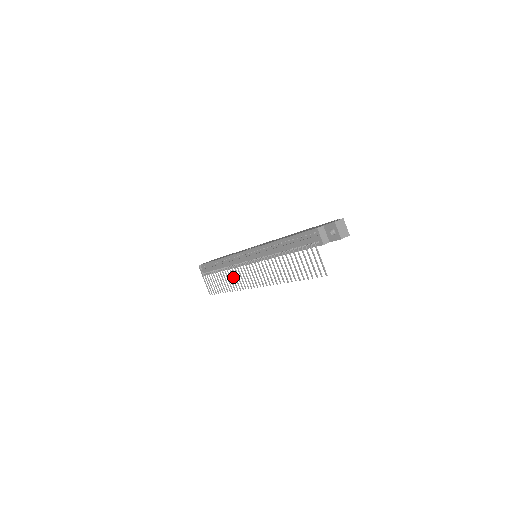
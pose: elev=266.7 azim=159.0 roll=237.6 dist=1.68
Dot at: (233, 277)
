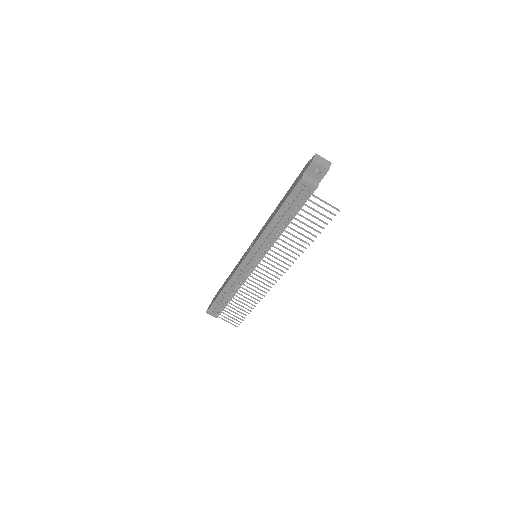
Dot at: (249, 291)
